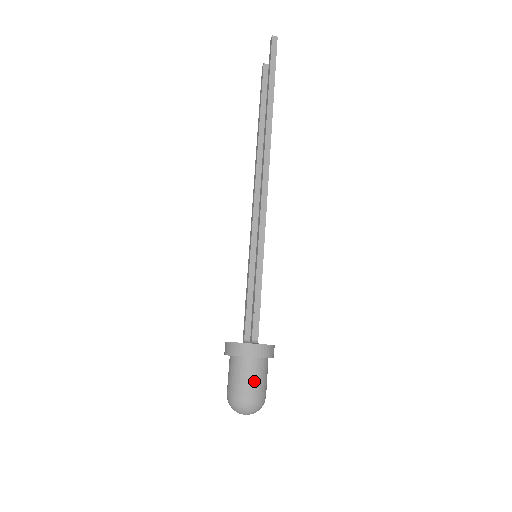
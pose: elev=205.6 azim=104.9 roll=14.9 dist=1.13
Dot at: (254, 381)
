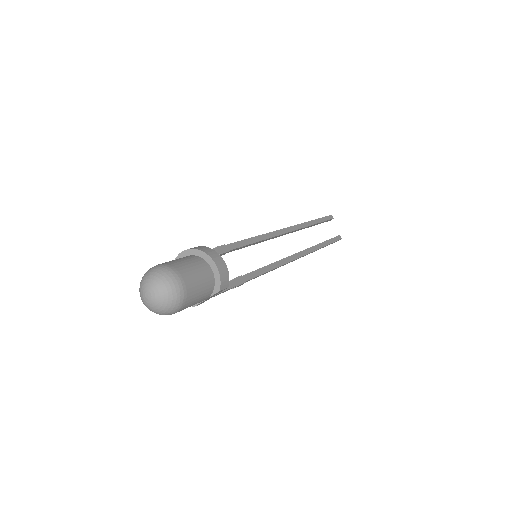
Dot at: occluded
